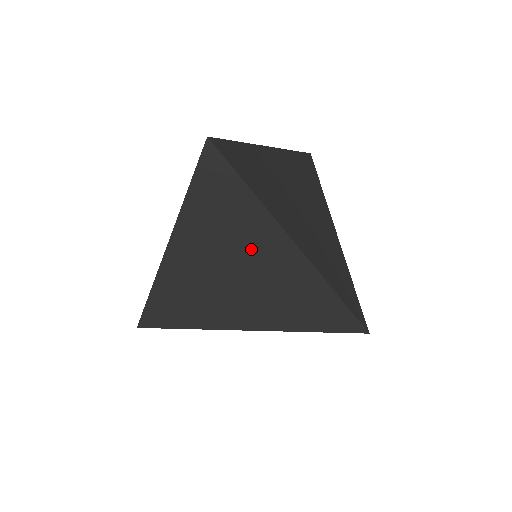
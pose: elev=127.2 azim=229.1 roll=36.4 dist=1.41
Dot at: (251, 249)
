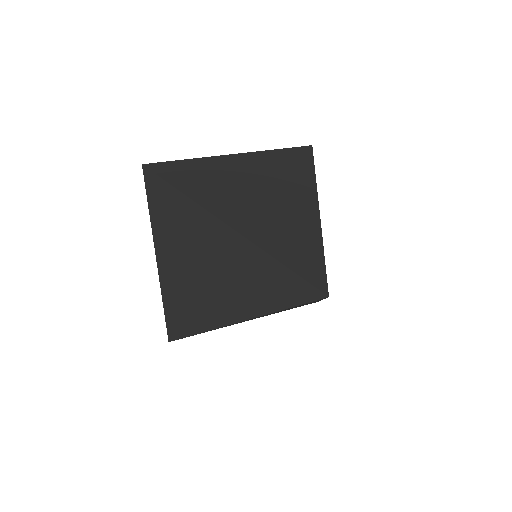
Dot at: (202, 244)
